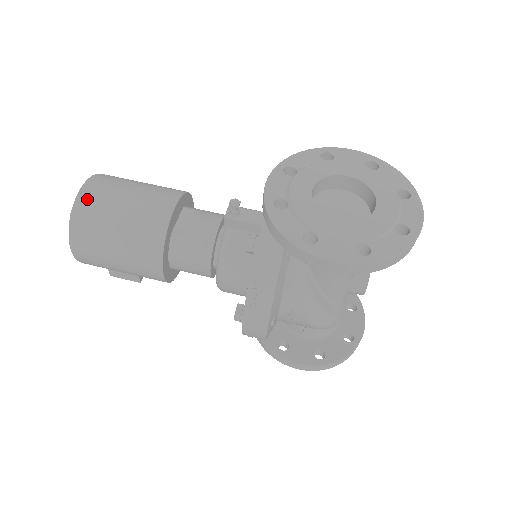
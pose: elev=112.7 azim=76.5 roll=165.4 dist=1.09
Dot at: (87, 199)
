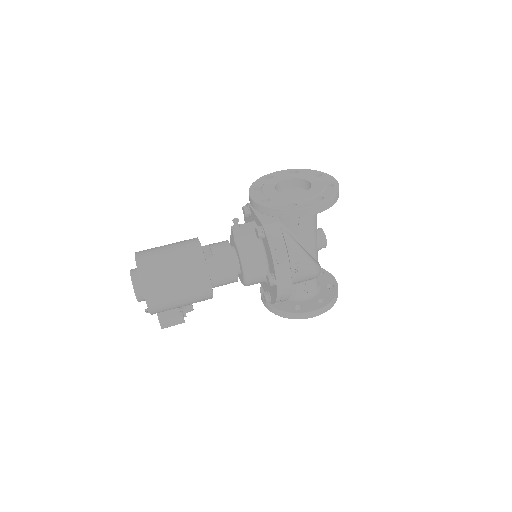
Dot at: (144, 261)
